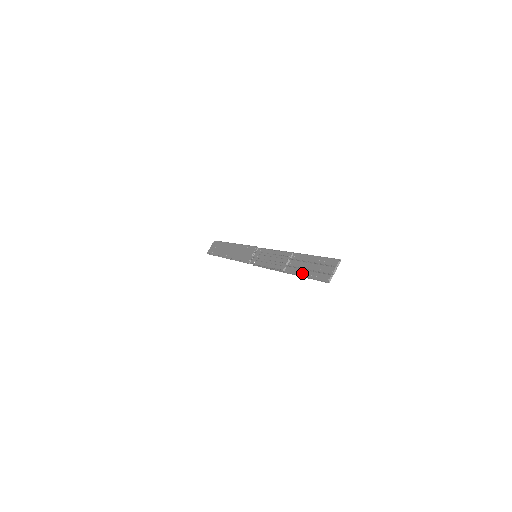
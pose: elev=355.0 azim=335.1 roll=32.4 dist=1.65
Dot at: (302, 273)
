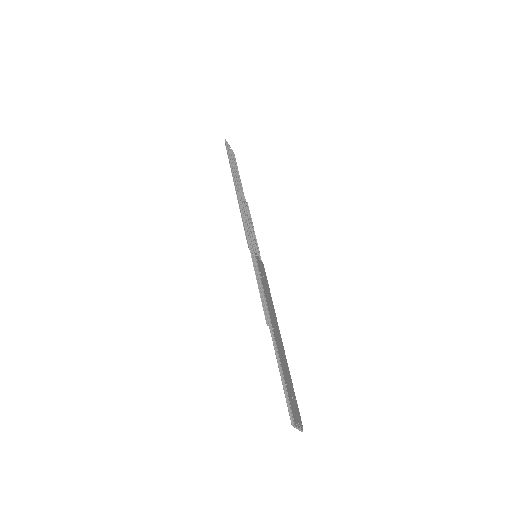
Dot at: (287, 370)
